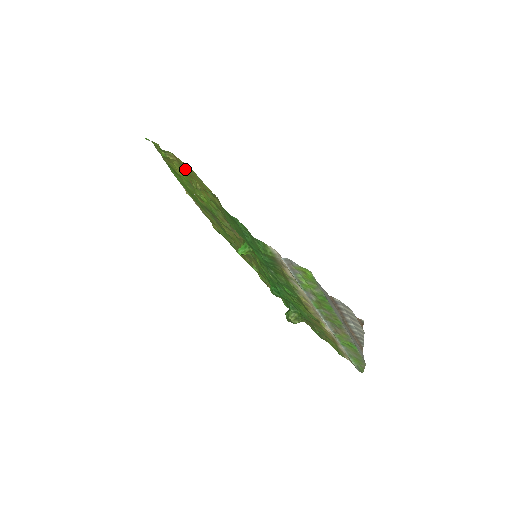
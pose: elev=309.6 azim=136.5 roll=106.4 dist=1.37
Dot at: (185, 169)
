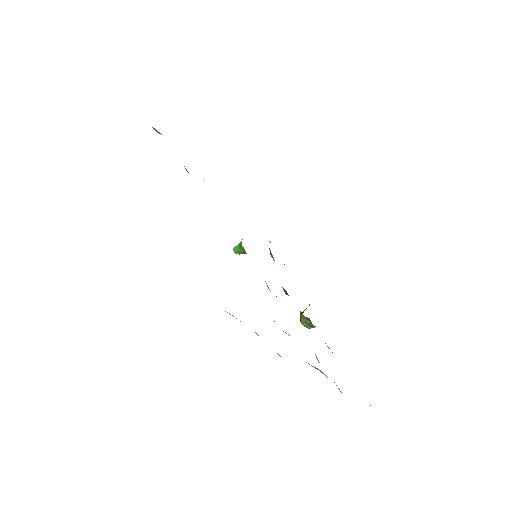
Dot at: occluded
